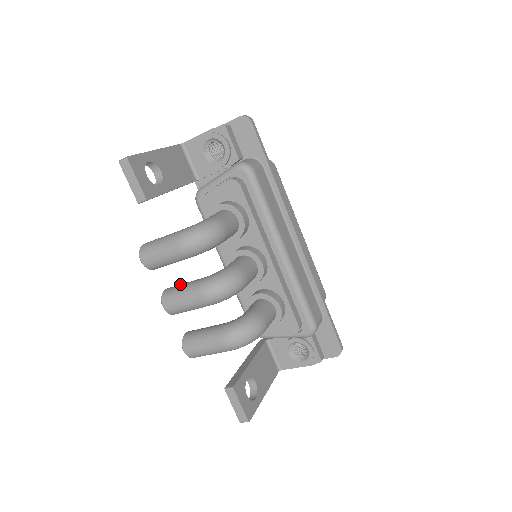
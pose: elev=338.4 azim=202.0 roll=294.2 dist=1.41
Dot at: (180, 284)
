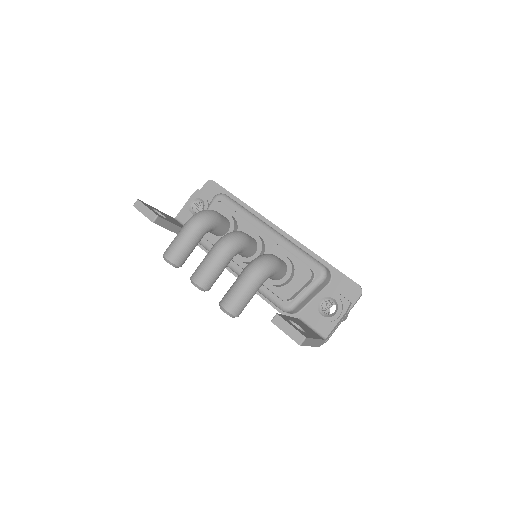
Dot at: occluded
